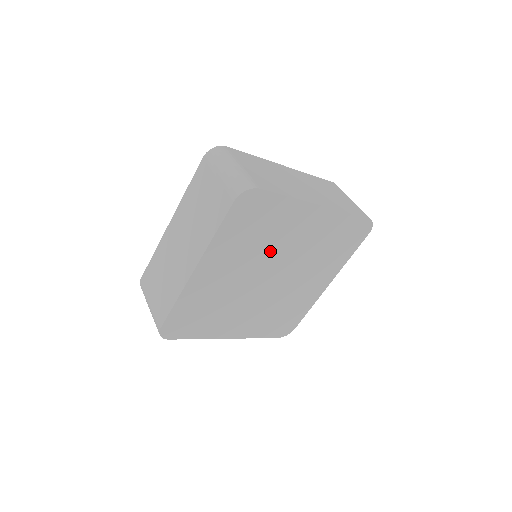
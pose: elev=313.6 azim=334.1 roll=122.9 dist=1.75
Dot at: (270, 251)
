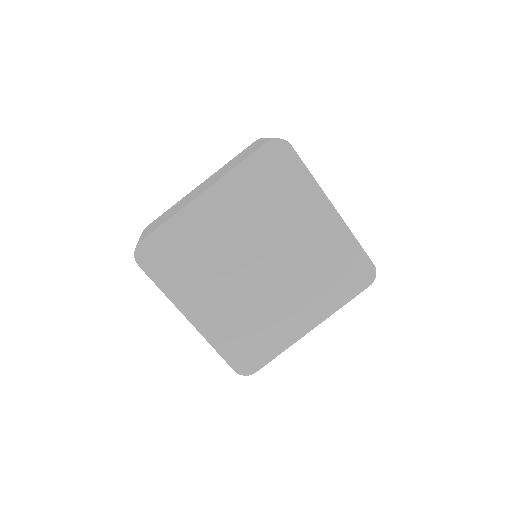
Dot at: (274, 227)
